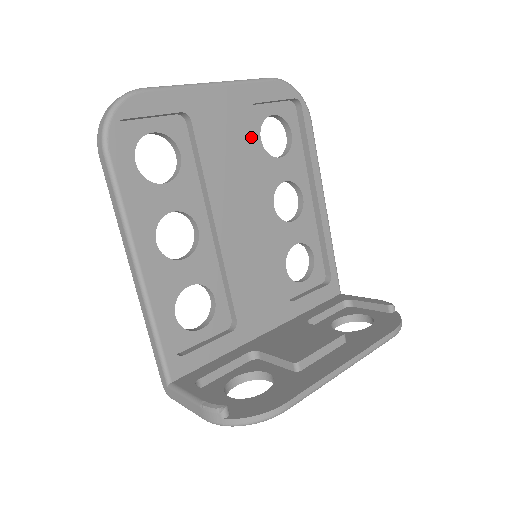
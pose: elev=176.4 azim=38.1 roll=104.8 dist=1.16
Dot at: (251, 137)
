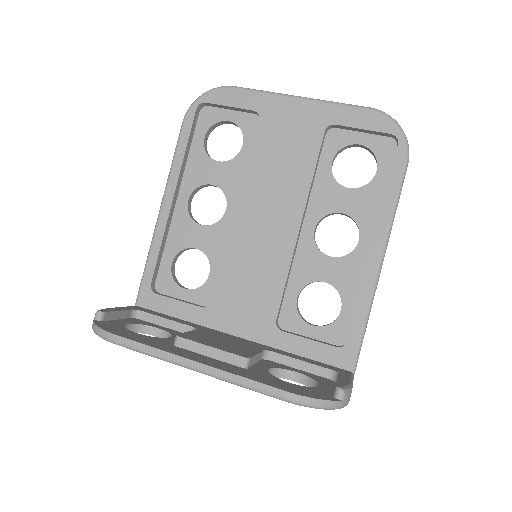
Dot at: (314, 153)
